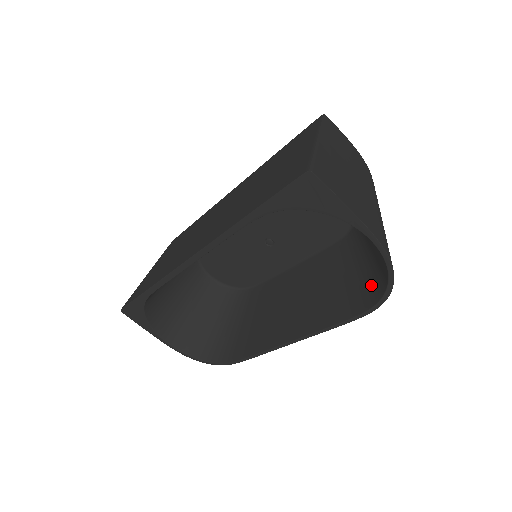
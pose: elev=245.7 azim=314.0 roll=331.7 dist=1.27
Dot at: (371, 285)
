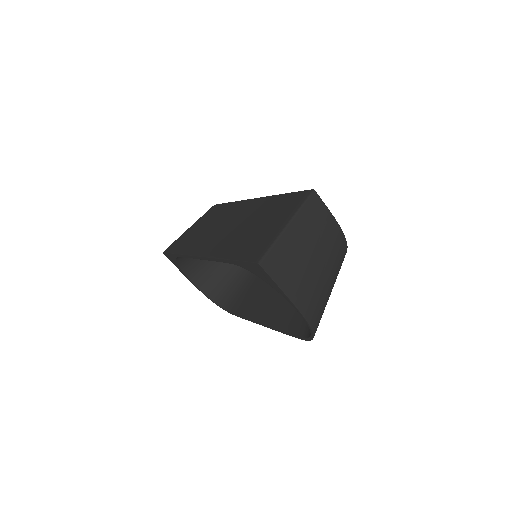
Dot at: occluded
